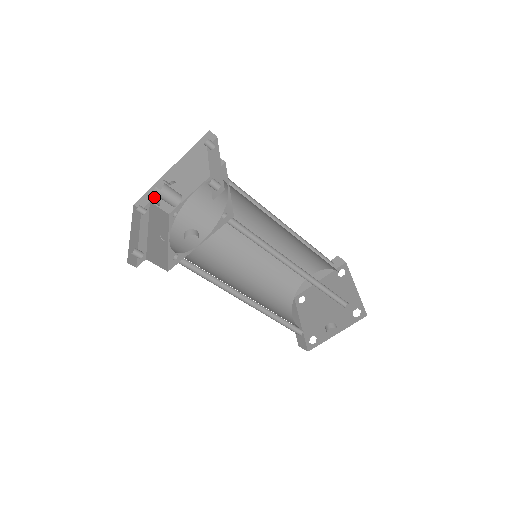
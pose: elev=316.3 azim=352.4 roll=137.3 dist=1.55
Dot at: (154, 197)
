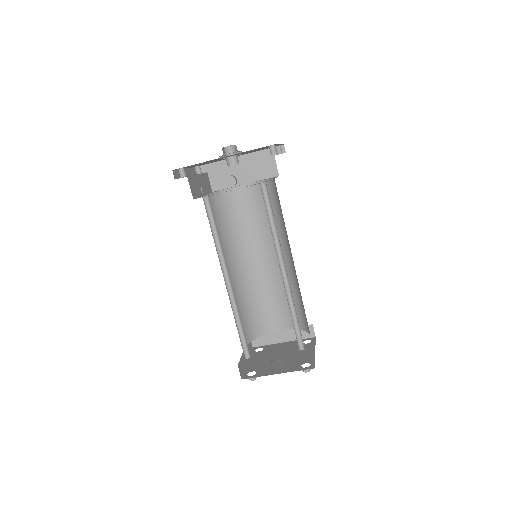
Dot at: (213, 171)
